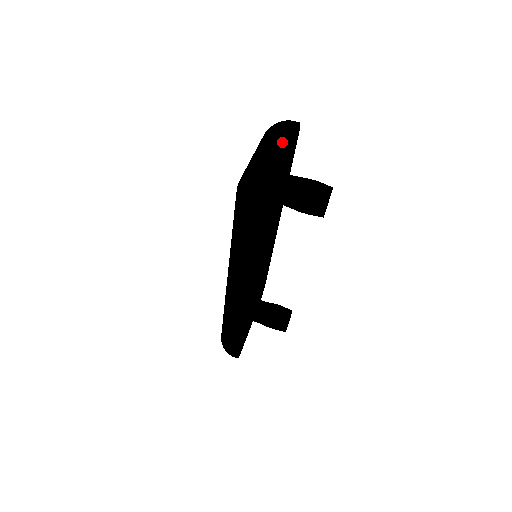
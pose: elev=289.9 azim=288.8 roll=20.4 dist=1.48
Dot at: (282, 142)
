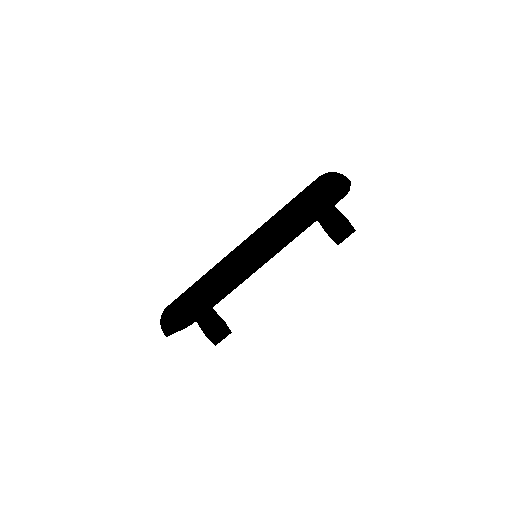
Dot at: occluded
